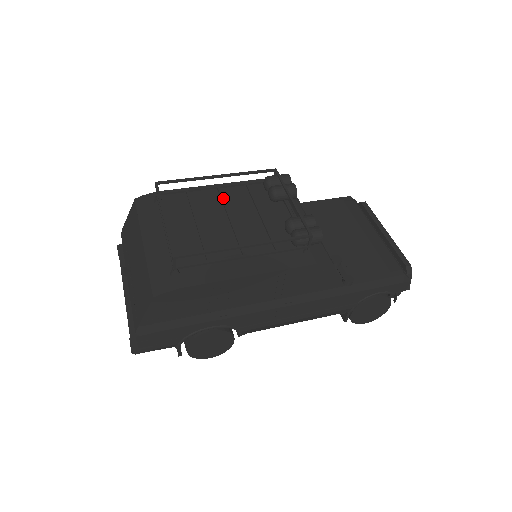
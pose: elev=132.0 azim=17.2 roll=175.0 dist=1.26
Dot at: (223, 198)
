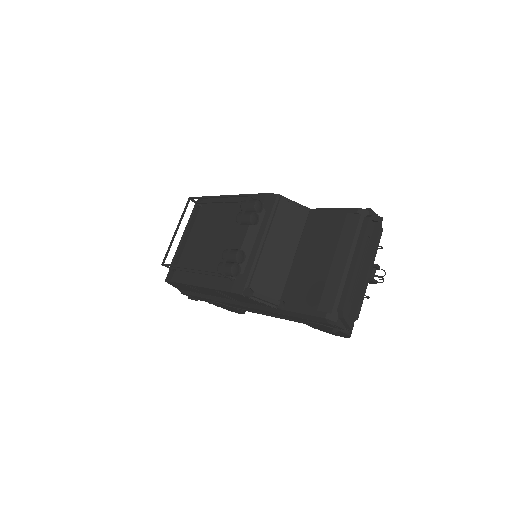
Dot at: (219, 215)
